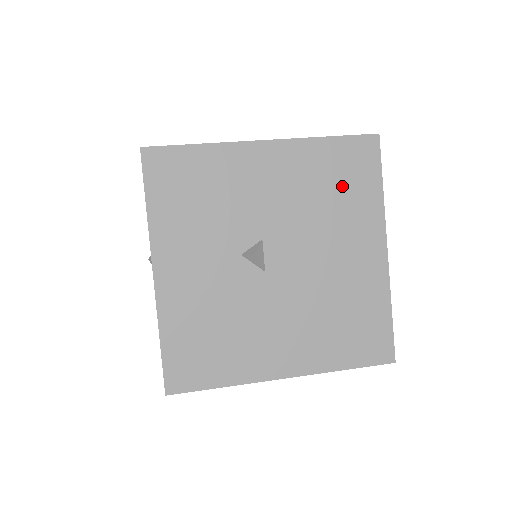
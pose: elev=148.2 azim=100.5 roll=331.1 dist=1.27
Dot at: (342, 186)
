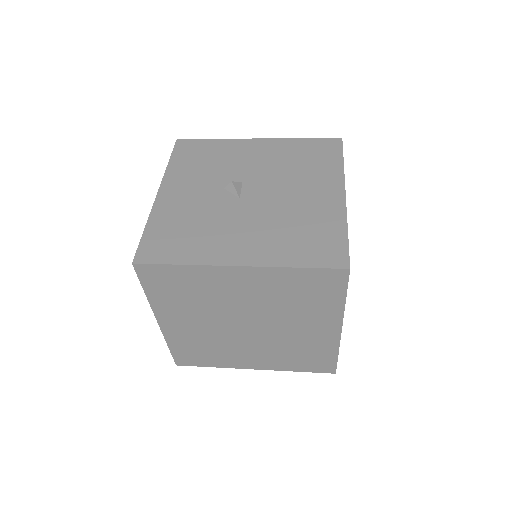
Dot at: (310, 160)
